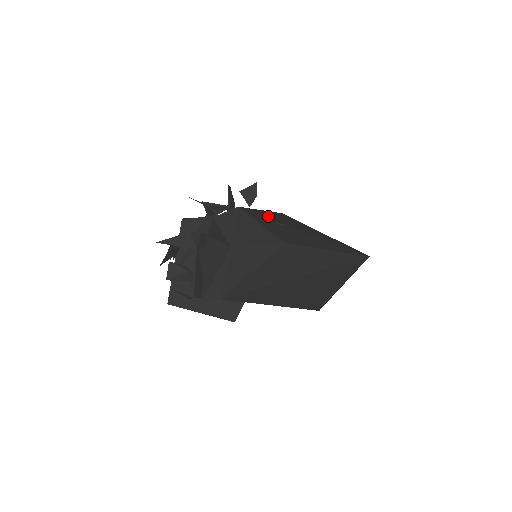
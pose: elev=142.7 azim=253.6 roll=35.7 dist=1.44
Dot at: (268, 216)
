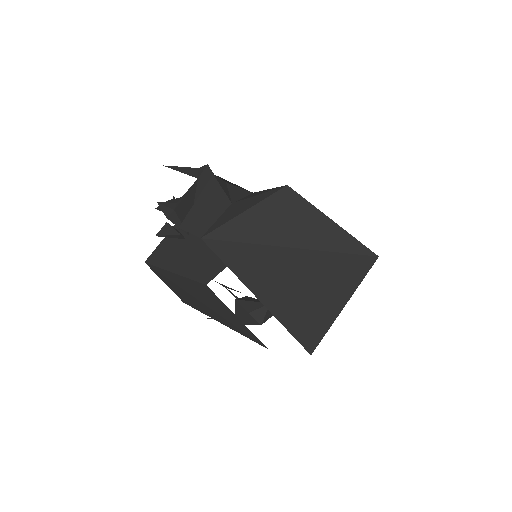
Dot at: occluded
